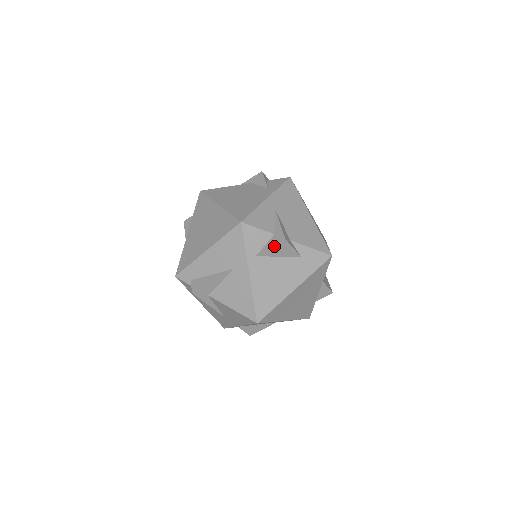
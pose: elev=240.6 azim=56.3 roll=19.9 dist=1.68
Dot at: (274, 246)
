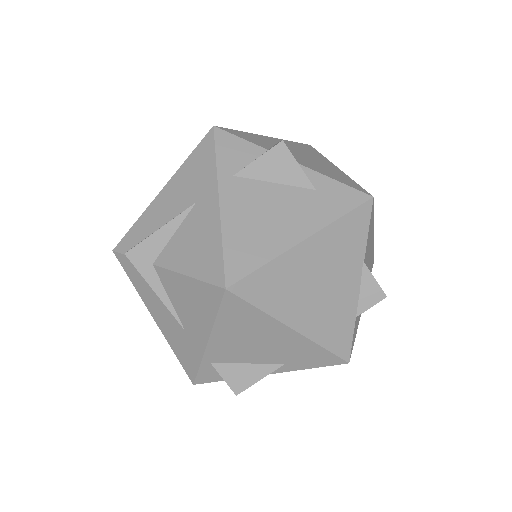
Dot at: (264, 156)
